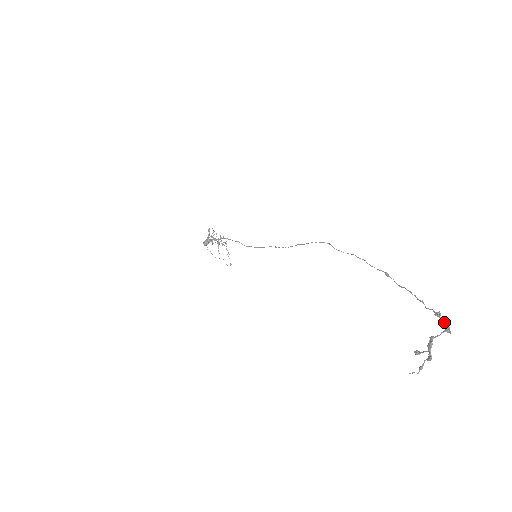
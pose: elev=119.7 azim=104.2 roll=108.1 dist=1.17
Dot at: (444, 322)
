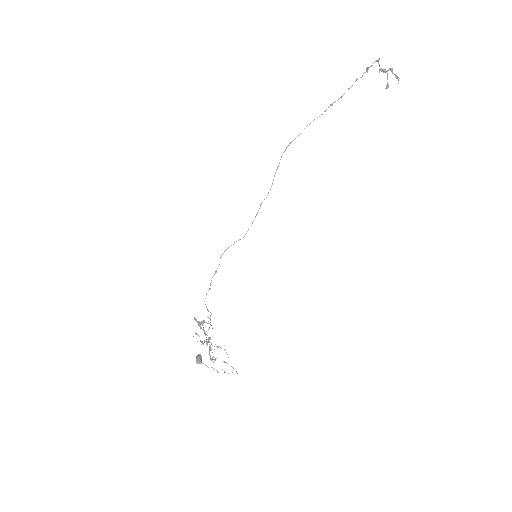
Dot at: (373, 63)
